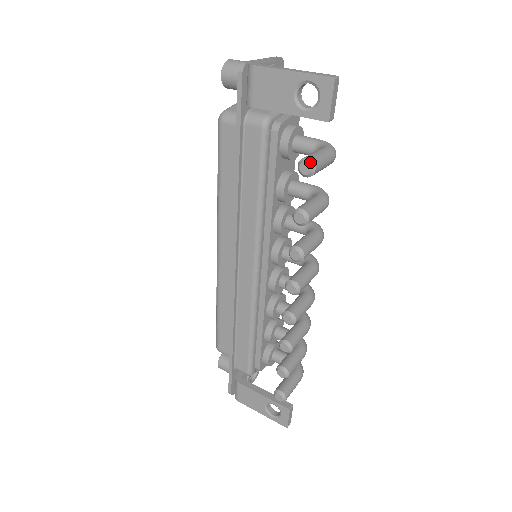
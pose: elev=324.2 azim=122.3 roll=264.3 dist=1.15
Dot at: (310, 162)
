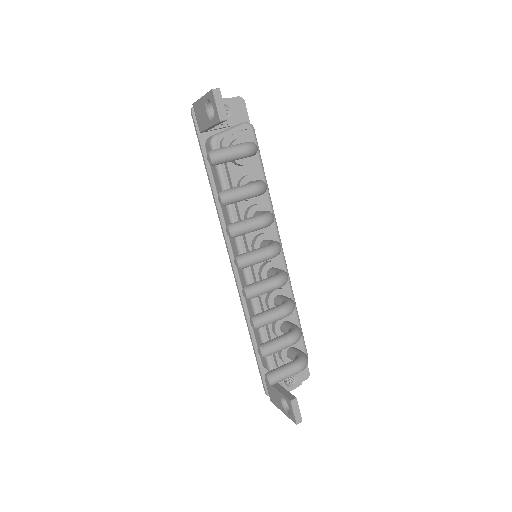
Dot at: (210, 153)
